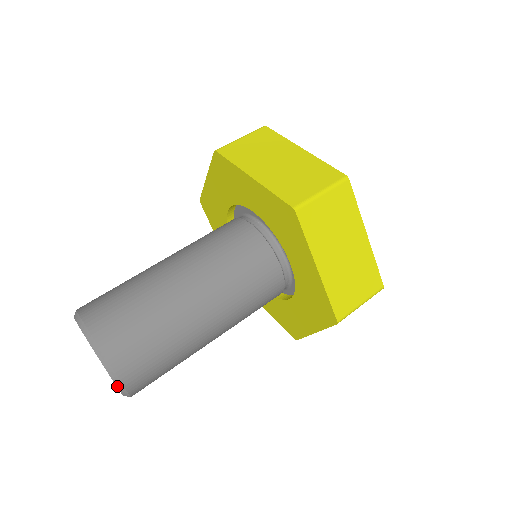
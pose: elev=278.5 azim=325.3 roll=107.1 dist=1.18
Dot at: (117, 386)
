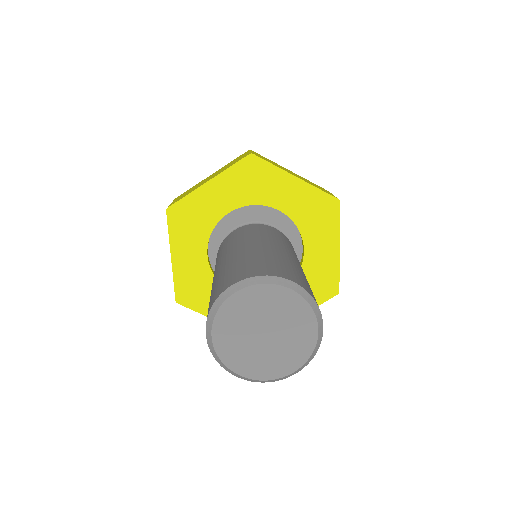
Dot at: (307, 300)
